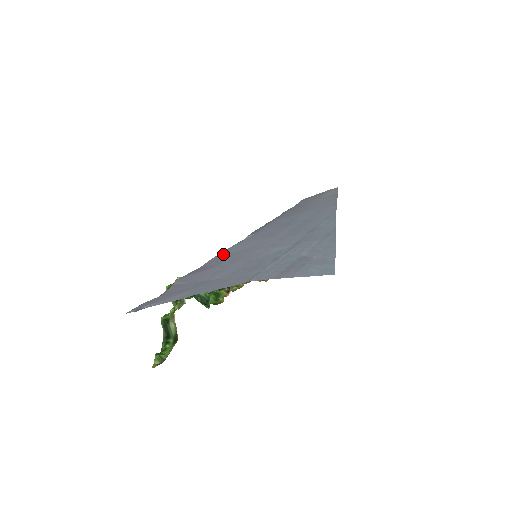
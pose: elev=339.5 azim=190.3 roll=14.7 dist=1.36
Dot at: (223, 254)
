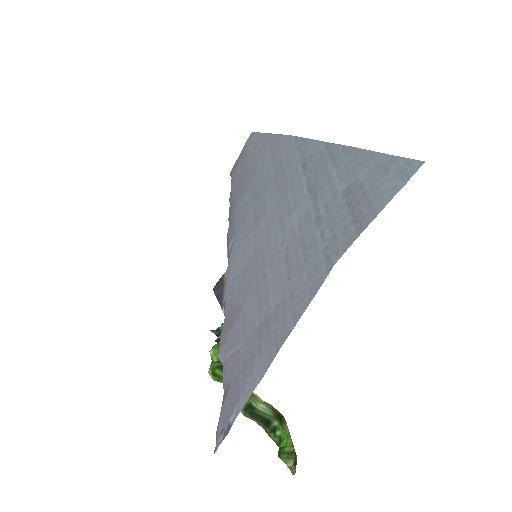
Dot at: (231, 282)
